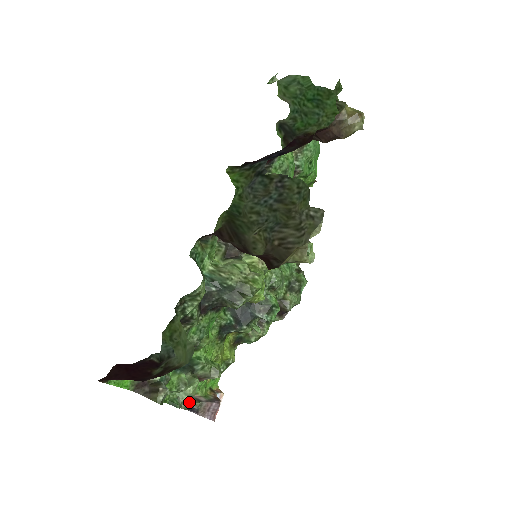
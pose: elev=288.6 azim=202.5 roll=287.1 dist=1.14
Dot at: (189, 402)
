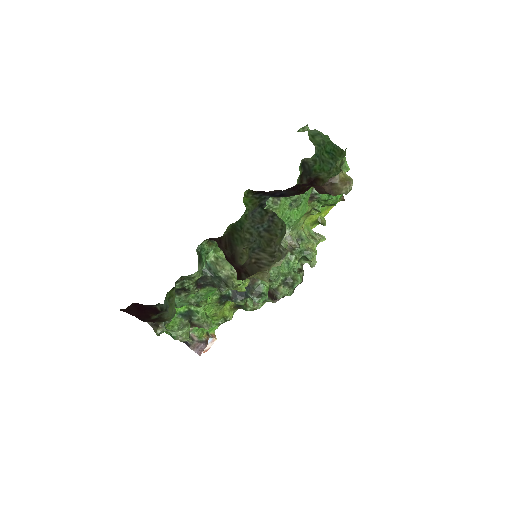
Dot at: (185, 338)
